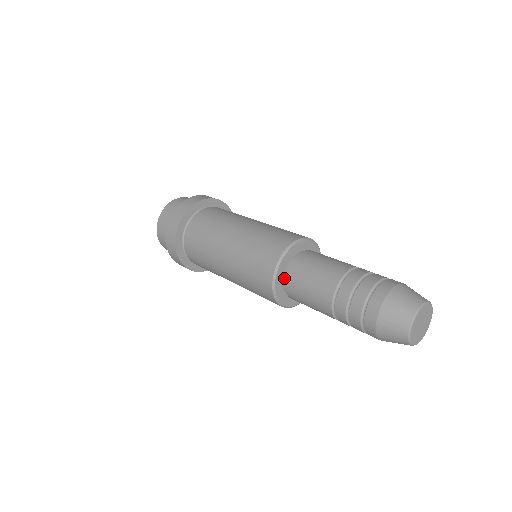
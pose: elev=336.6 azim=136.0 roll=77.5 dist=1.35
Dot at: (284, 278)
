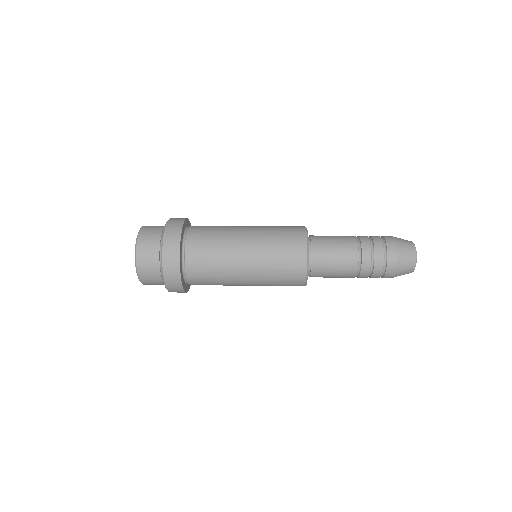
Dot at: (308, 273)
